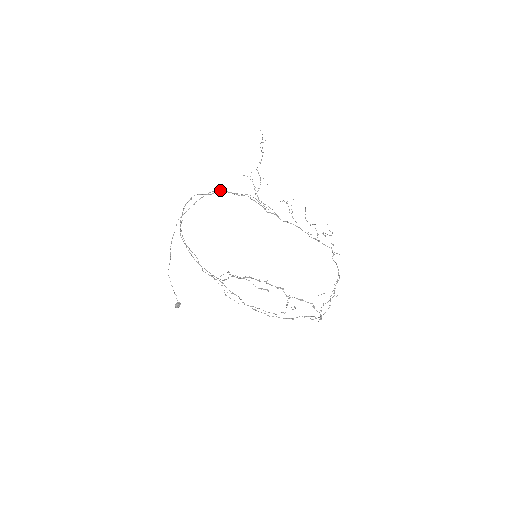
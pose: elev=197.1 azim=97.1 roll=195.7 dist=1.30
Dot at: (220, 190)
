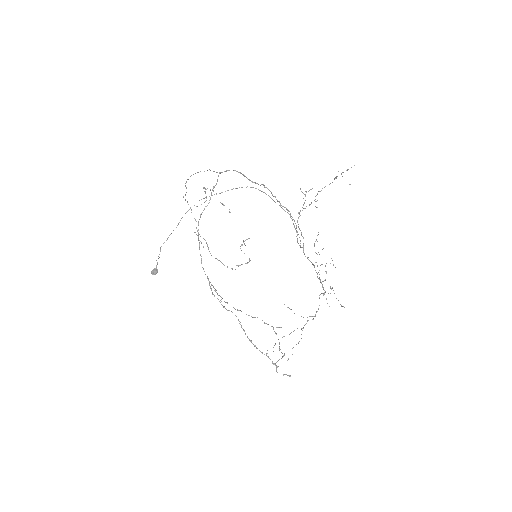
Dot at: occluded
